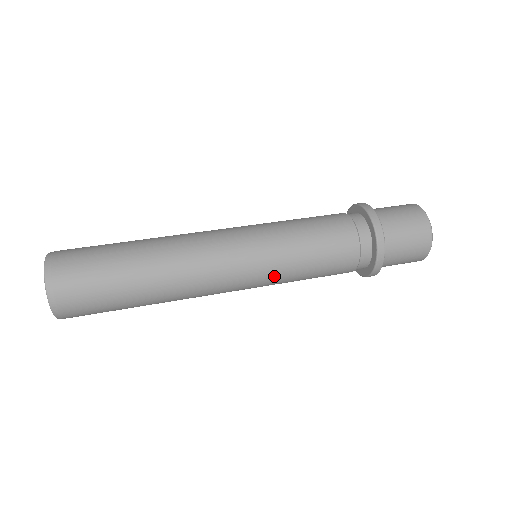
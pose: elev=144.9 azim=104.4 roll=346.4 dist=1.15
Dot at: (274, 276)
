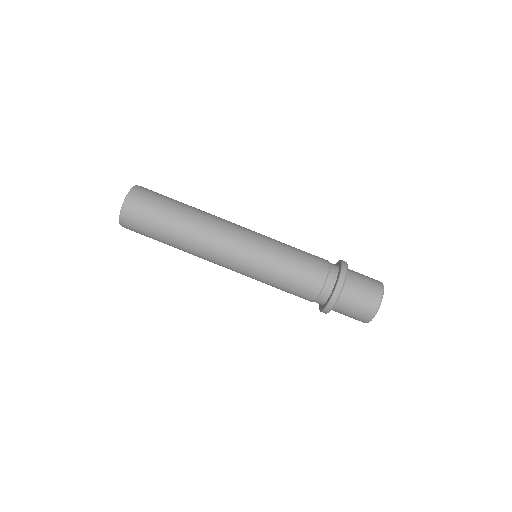
Dot at: occluded
